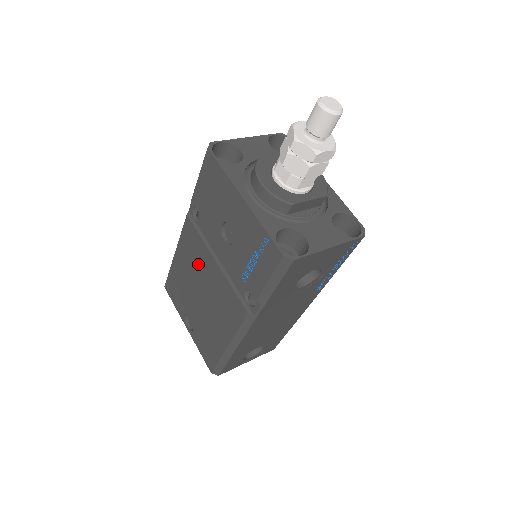
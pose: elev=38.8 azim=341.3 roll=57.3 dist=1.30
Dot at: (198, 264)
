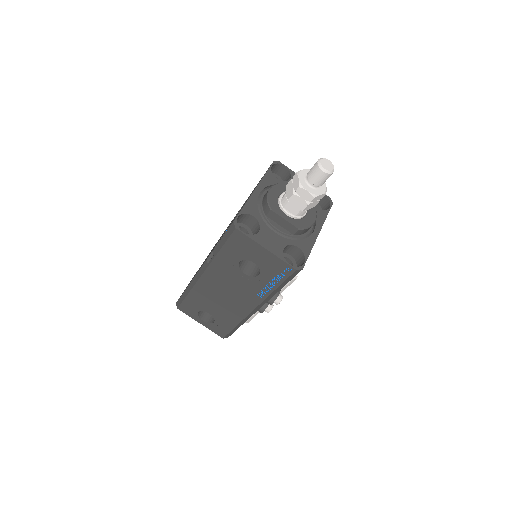
Dot at: occluded
